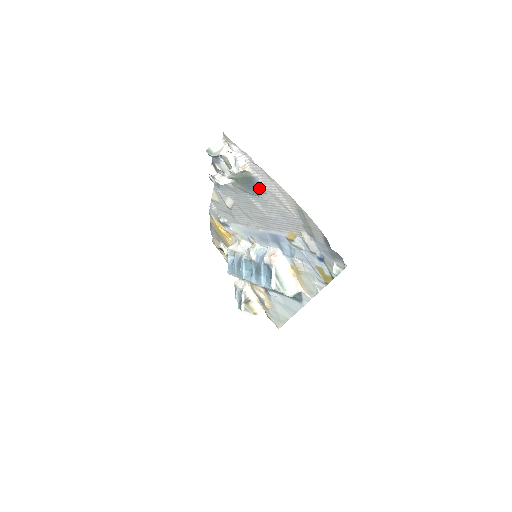
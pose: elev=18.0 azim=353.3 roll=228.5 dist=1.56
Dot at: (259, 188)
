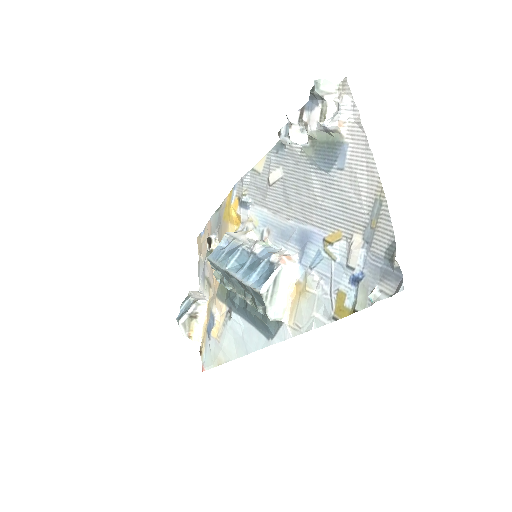
Dot at: (338, 160)
